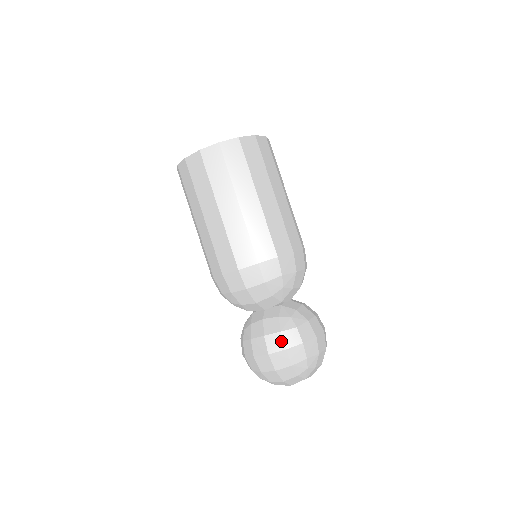
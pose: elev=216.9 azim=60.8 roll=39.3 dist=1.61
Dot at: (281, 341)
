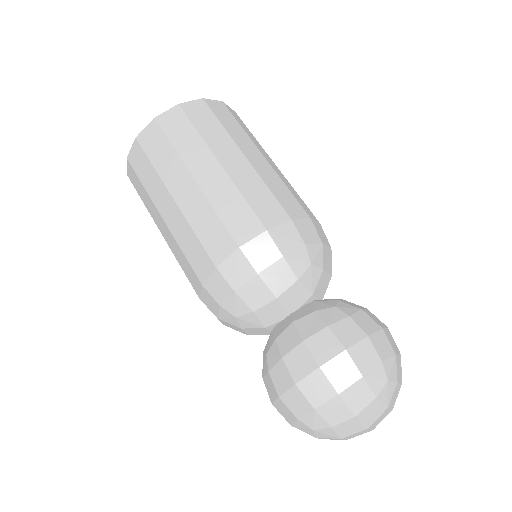
Dot at: (333, 340)
